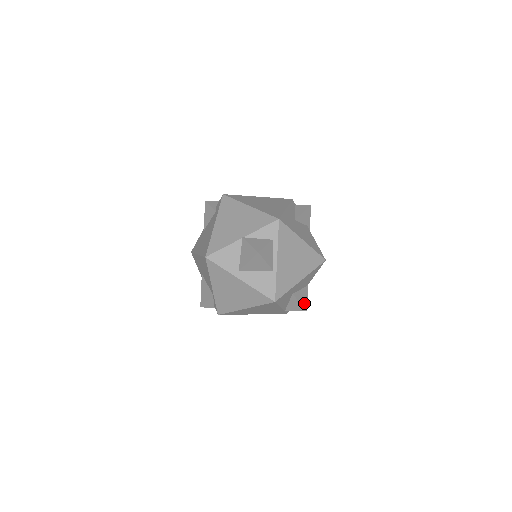
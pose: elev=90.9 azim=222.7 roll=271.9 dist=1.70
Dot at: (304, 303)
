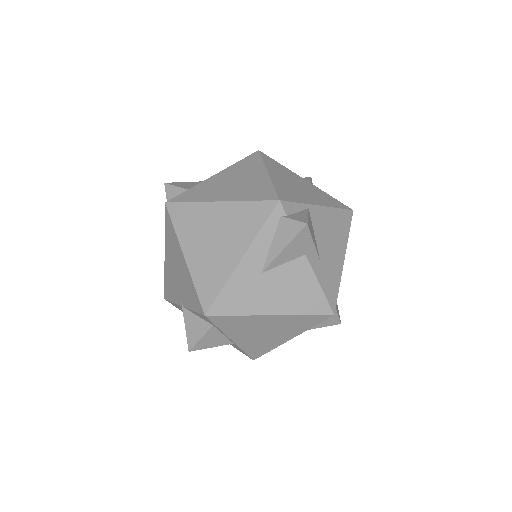
Dot at: (330, 322)
